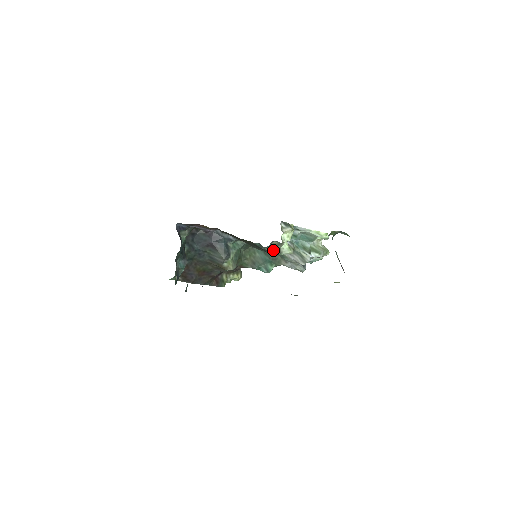
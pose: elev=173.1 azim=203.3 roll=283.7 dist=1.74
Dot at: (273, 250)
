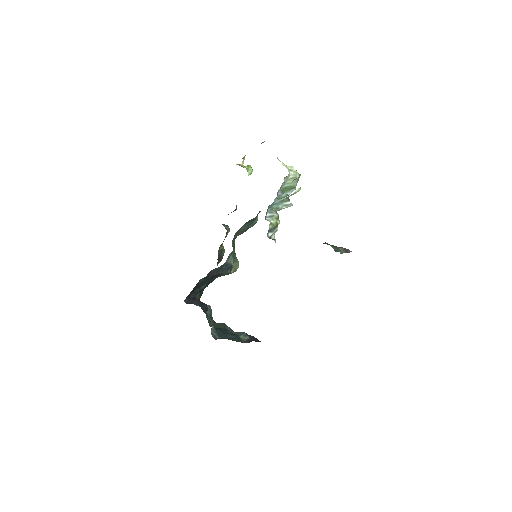
Dot at: occluded
